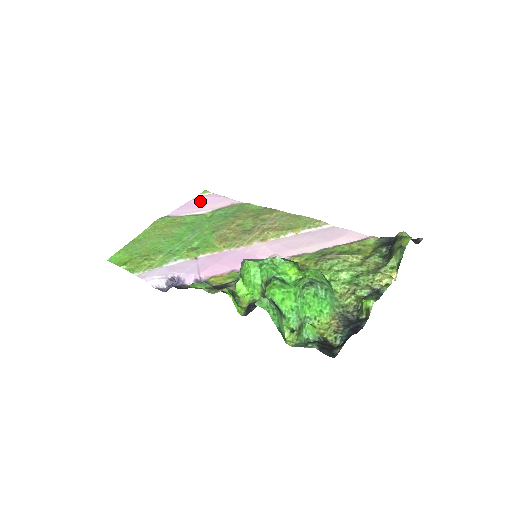
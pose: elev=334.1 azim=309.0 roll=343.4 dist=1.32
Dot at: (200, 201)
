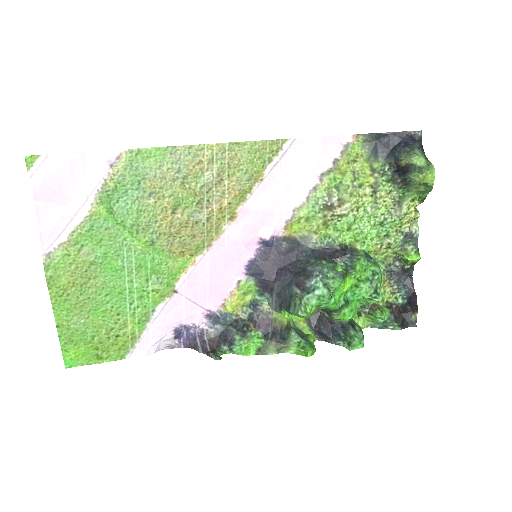
Dot at: (53, 190)
